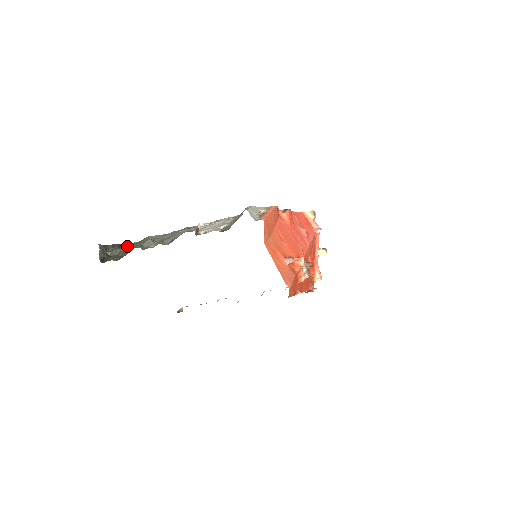
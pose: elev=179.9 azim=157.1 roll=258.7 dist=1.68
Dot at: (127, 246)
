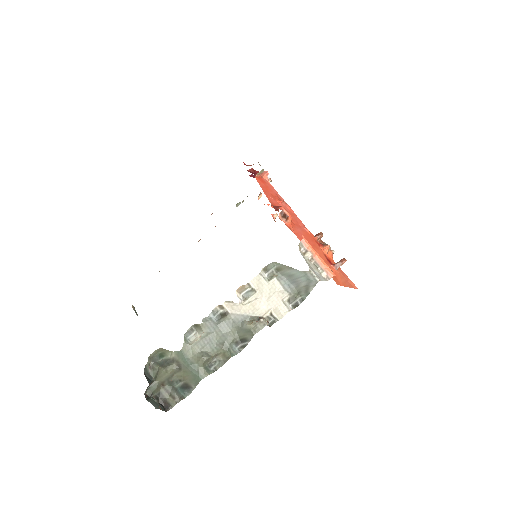
Dot at: (166, 375)
